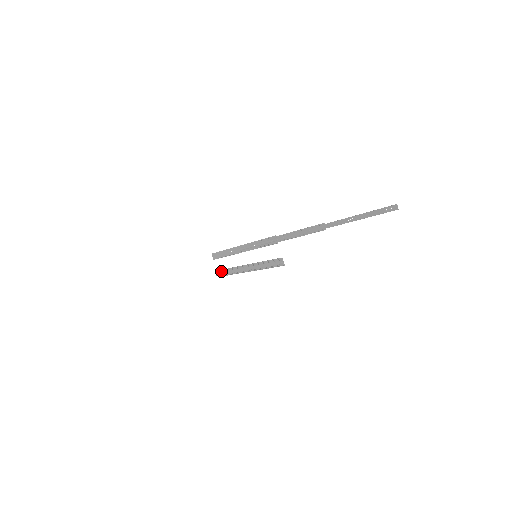
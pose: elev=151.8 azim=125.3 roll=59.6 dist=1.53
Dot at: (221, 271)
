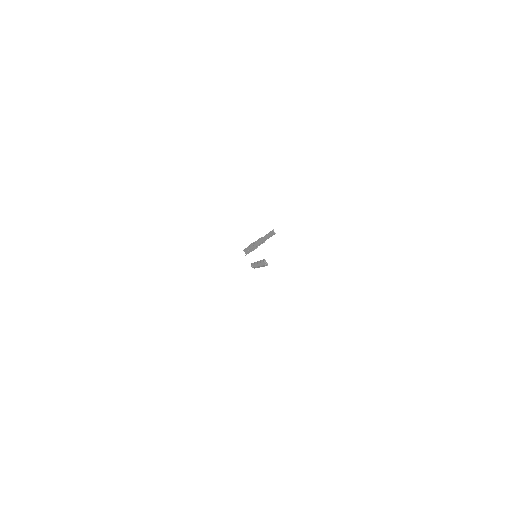
Dot at: occluded
